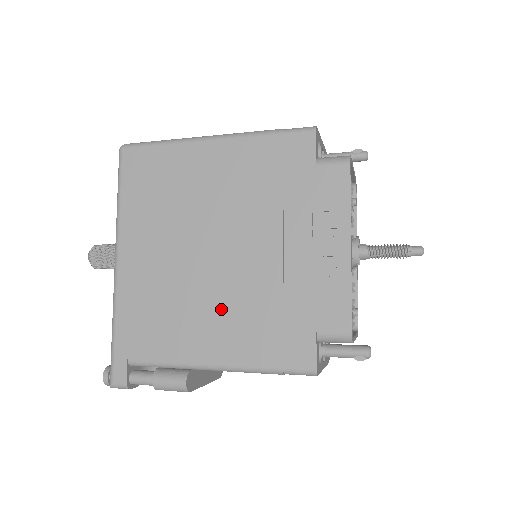
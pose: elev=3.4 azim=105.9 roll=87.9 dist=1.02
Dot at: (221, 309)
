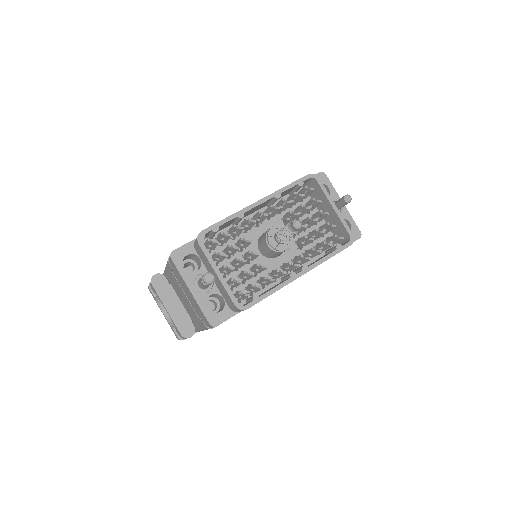
Dot at: occluded
